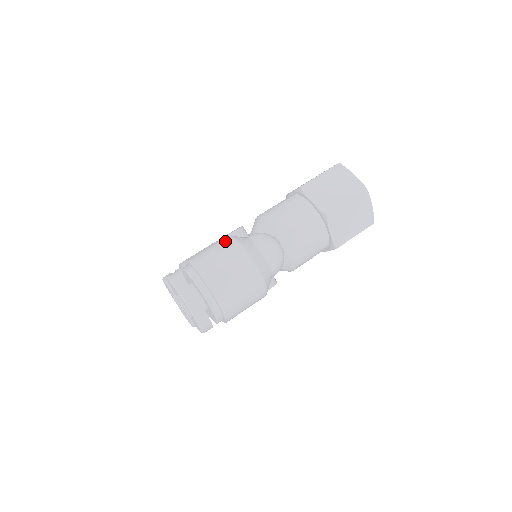
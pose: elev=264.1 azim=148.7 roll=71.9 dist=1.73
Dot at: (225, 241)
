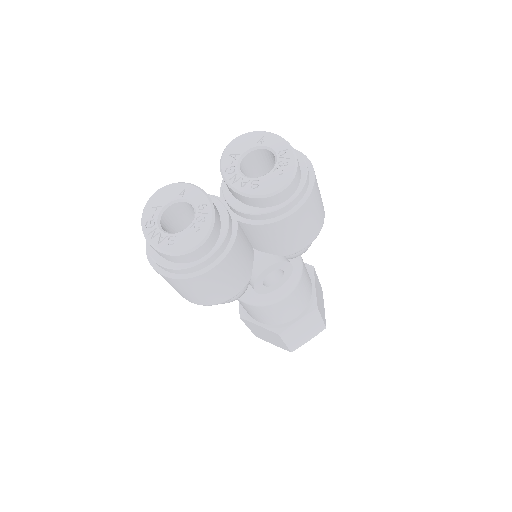
Dot at: occluded
